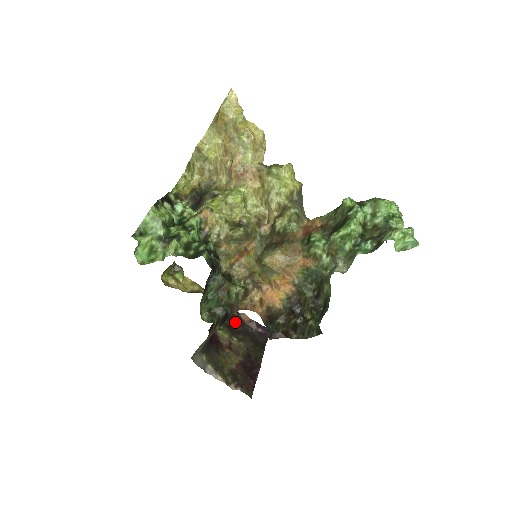
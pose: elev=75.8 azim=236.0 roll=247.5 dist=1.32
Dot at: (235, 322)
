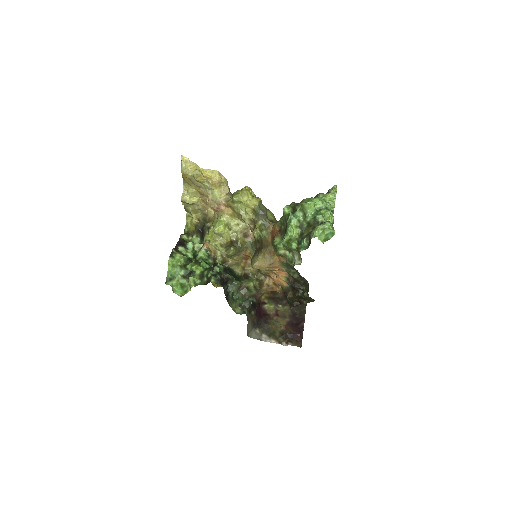
Dot at: (277, 292)
